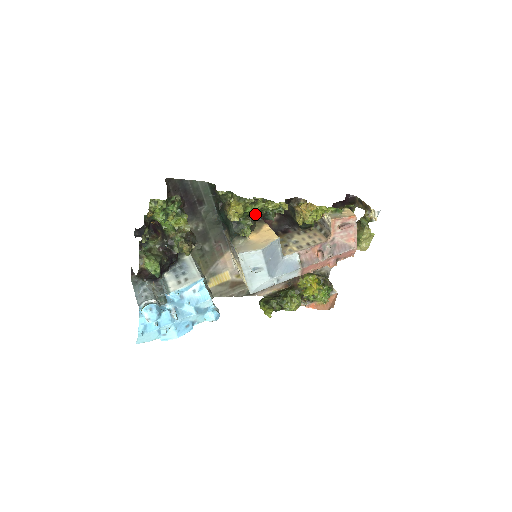
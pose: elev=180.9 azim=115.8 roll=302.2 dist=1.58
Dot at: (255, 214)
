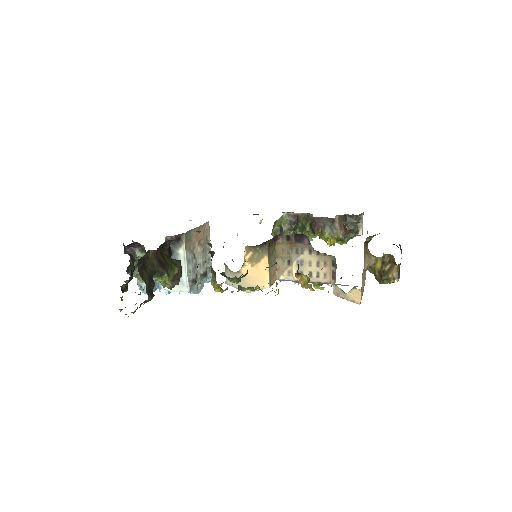
Dot at: occluded
